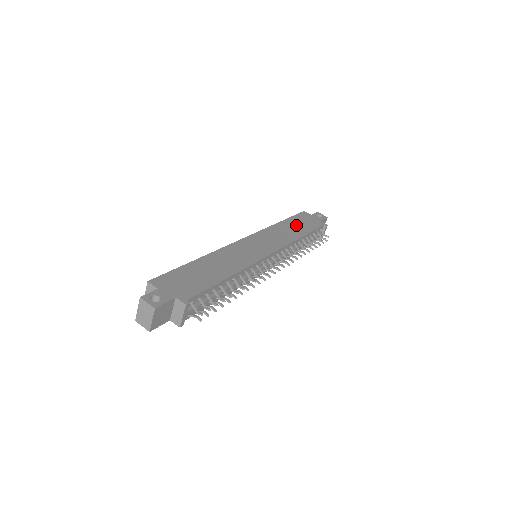
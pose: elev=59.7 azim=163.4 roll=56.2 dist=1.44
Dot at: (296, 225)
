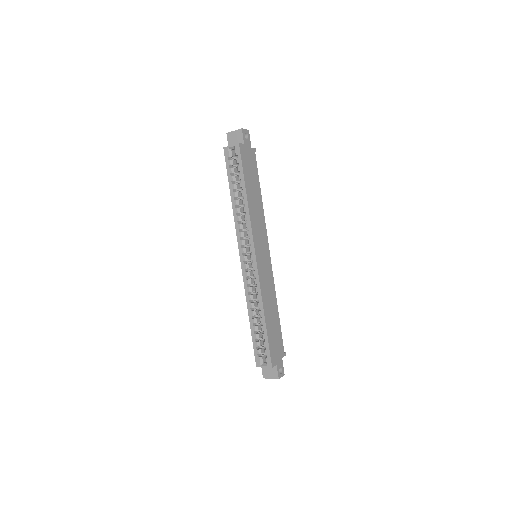
Dot at: (252, 185)
